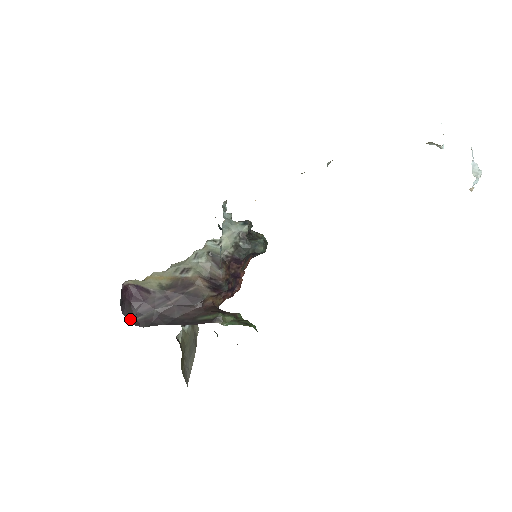
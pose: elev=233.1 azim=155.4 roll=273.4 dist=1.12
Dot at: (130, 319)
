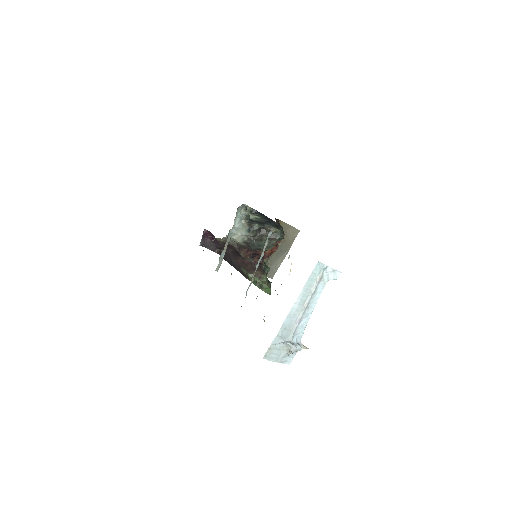
Dot at: (213, 250)
